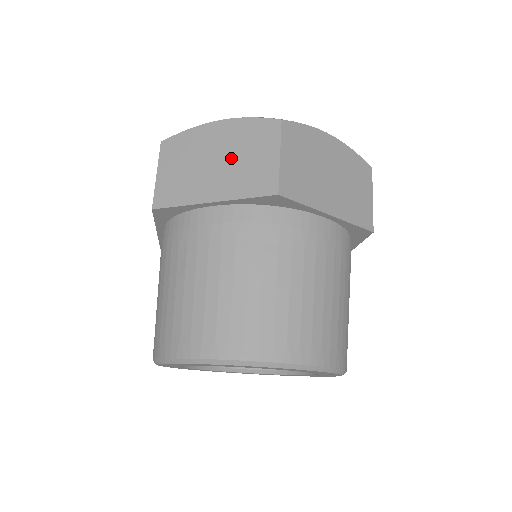
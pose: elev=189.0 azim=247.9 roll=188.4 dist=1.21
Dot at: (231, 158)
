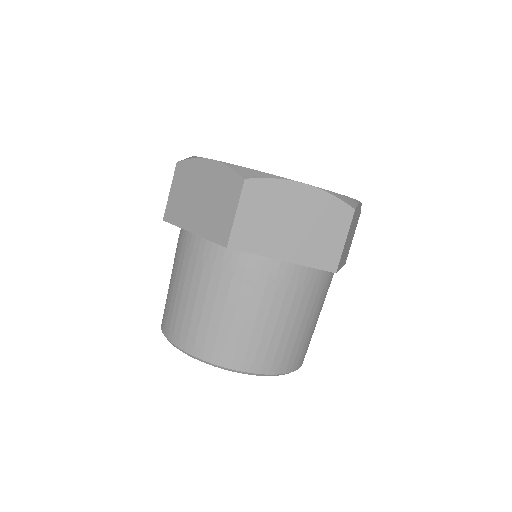
Dot at: (209, 200)
